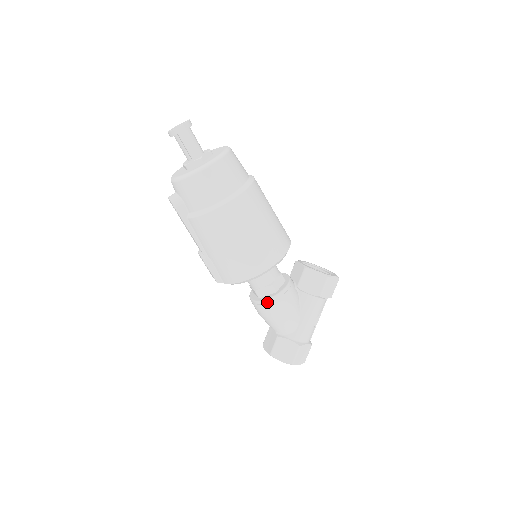
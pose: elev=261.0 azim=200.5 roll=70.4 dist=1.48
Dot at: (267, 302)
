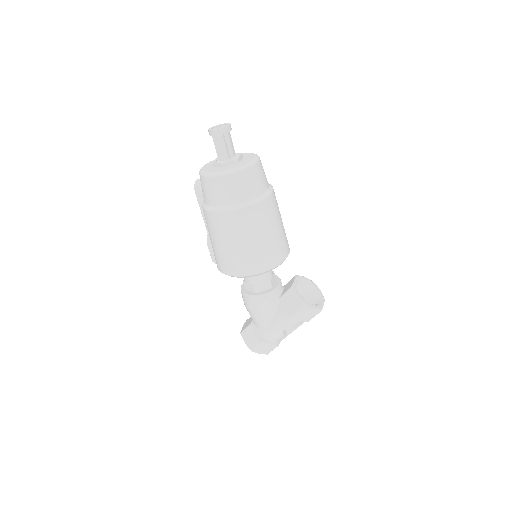
Dot at: (246, 296)
